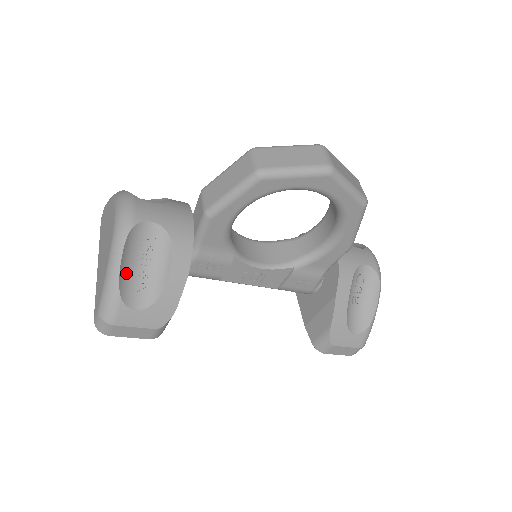
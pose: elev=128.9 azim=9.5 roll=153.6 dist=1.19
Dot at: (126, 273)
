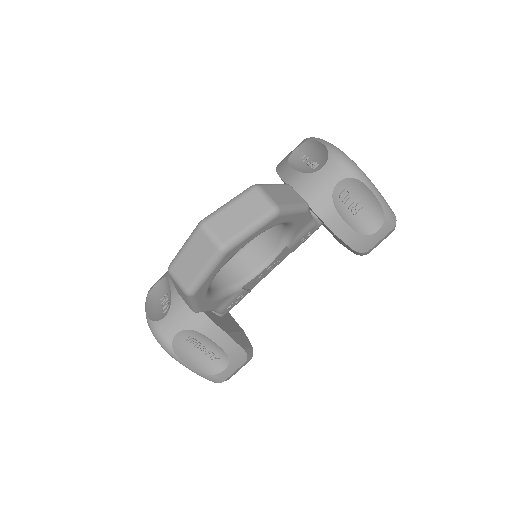
Dot at: (198, 363)
